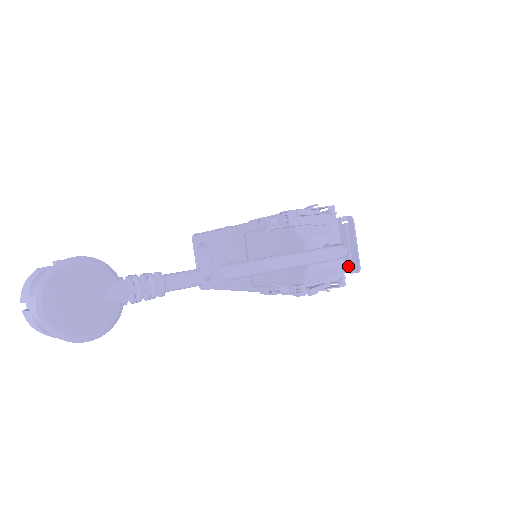
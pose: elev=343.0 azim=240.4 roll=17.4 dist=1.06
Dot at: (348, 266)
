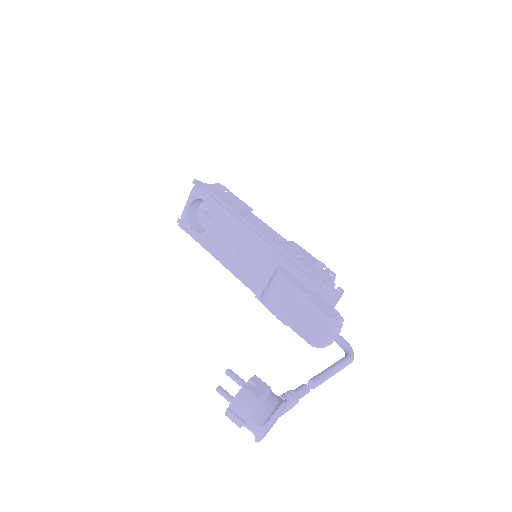
Dot at: occluded
